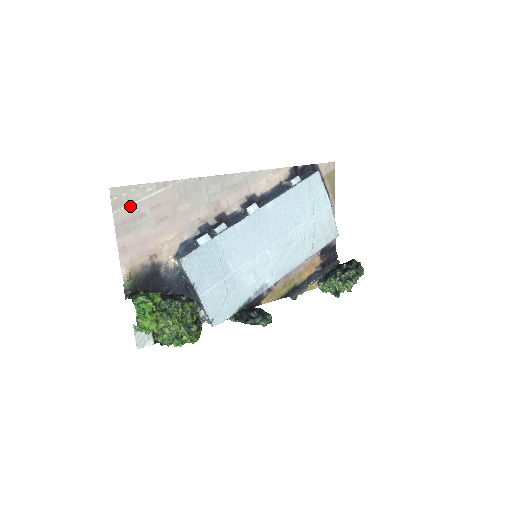
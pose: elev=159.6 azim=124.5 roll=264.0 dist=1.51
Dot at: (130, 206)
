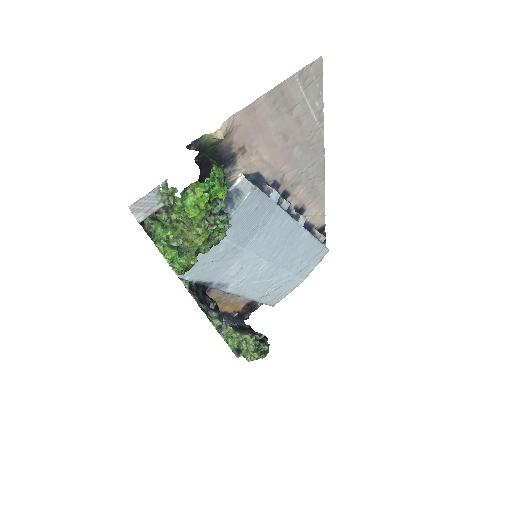
Dot at: (301, 91)
